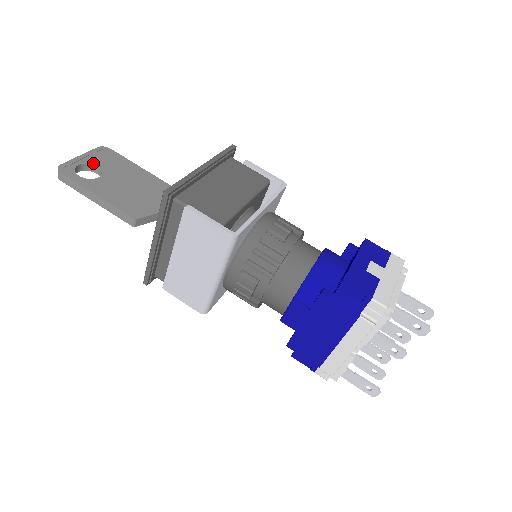
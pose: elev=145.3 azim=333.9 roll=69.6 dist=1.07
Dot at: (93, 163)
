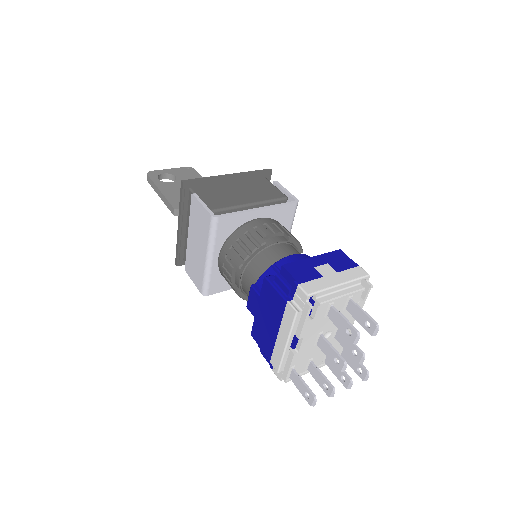
Dot at: (175, 174)
